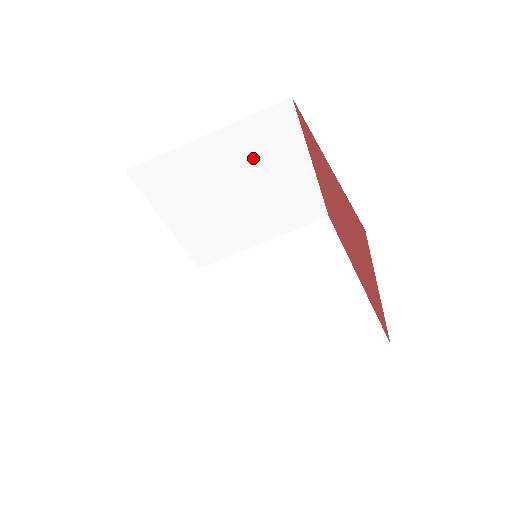
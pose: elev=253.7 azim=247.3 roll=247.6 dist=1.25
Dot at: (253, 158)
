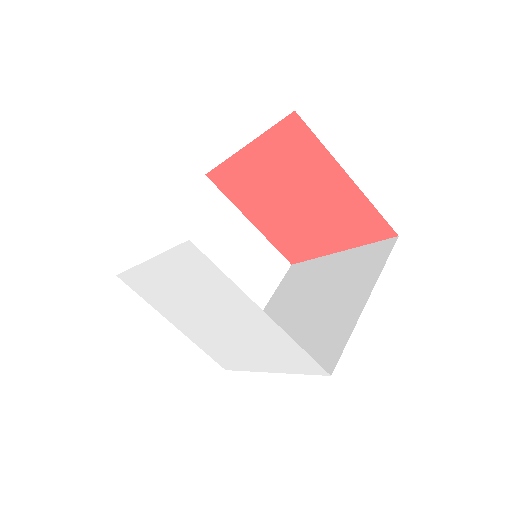
Dot at: (207, 230)
